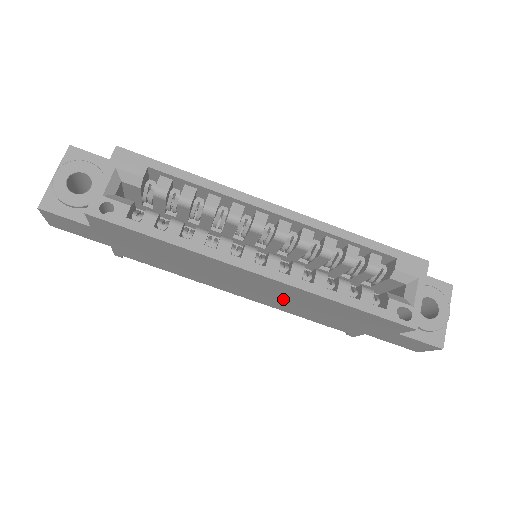
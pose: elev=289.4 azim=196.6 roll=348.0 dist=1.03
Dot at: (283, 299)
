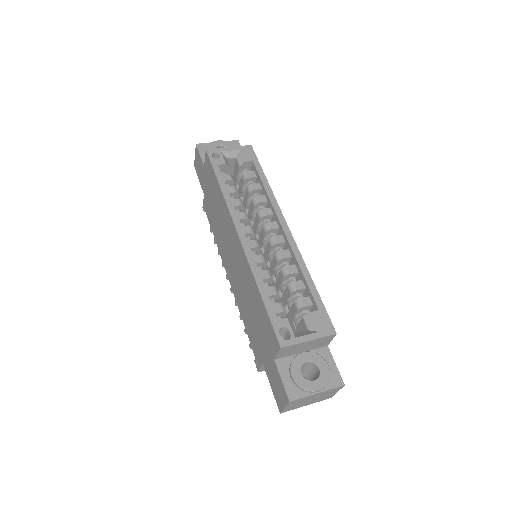
Dot at: (241, 283)
